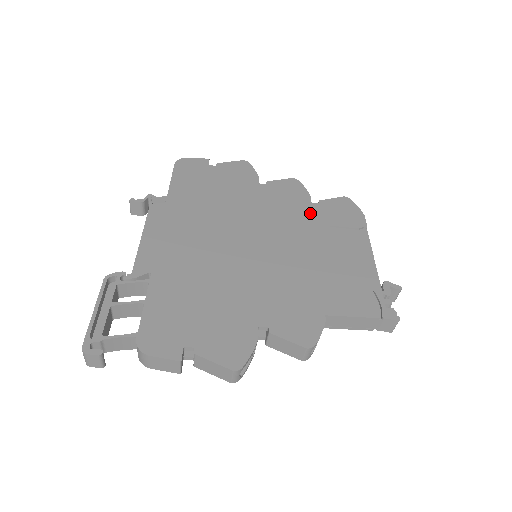
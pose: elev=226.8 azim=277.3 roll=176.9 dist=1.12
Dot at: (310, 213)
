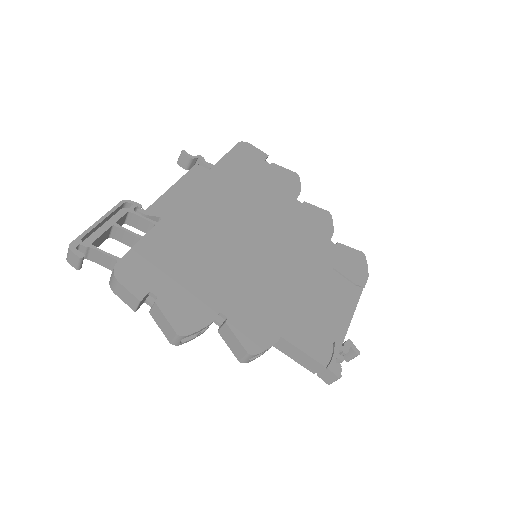
Dot at: (323, 248)
